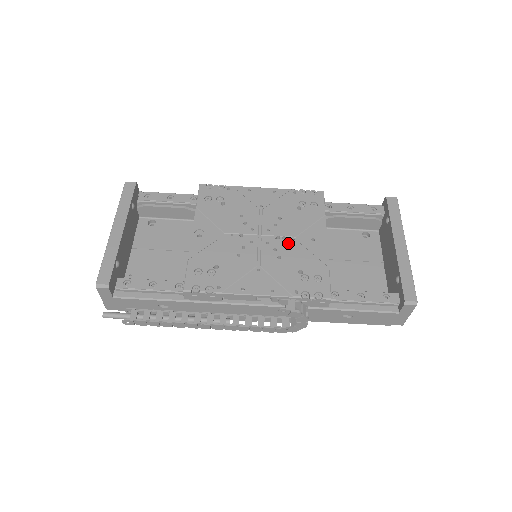
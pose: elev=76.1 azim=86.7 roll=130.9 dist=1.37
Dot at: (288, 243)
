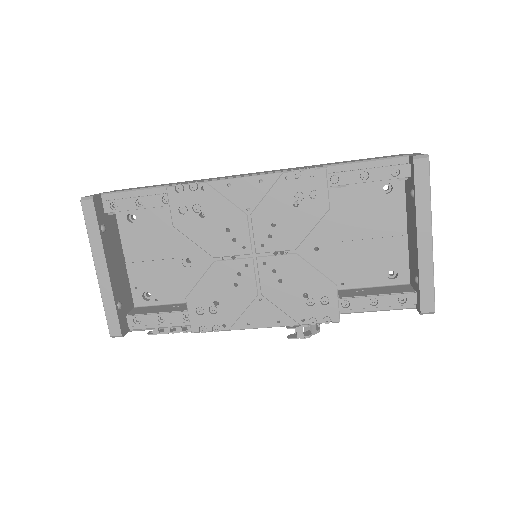
Dot at: (288, 260)
